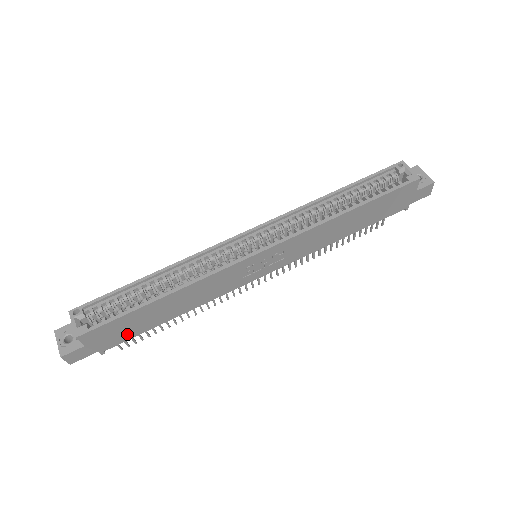
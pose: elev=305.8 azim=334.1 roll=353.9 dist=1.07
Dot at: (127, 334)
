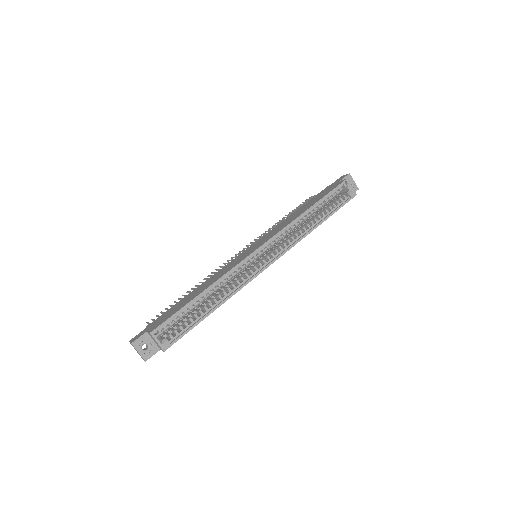
Dot at: occluded
